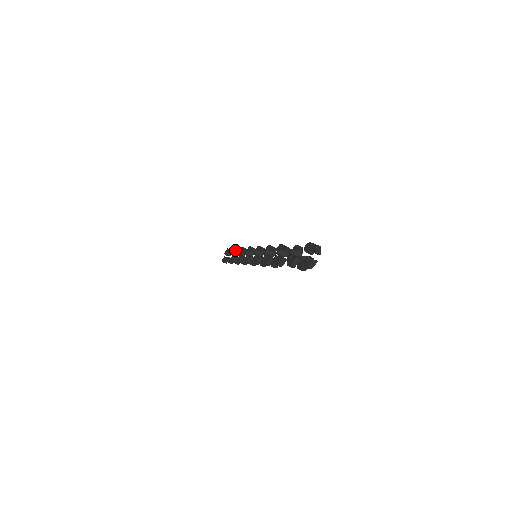
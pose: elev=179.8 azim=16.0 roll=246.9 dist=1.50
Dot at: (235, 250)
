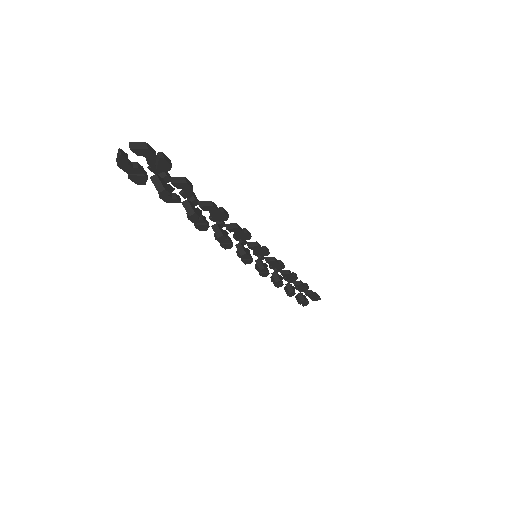
Dot at: occluded
